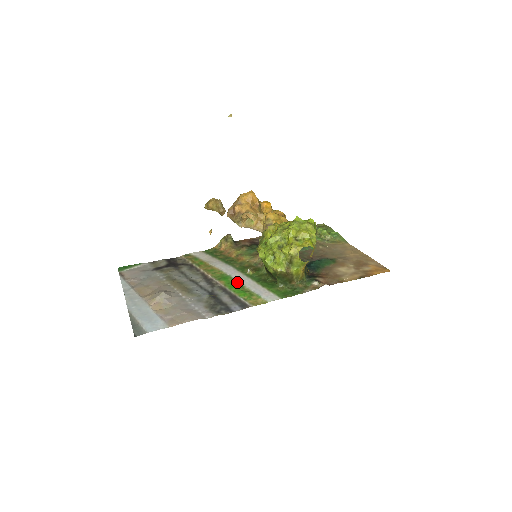
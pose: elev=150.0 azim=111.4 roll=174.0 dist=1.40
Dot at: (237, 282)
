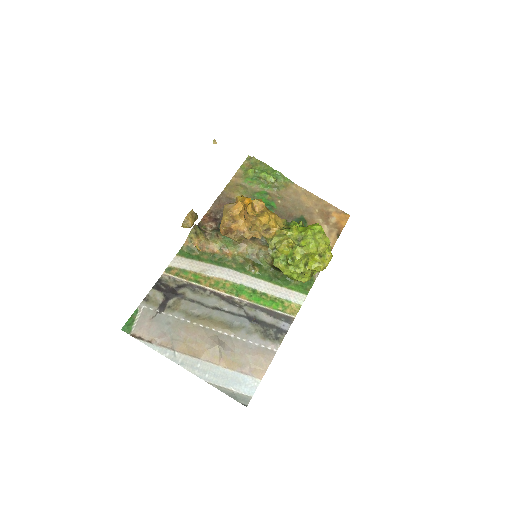
Dot at: (256, 291)
